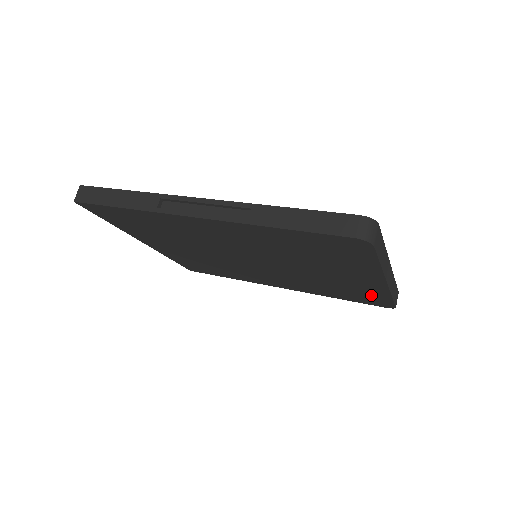
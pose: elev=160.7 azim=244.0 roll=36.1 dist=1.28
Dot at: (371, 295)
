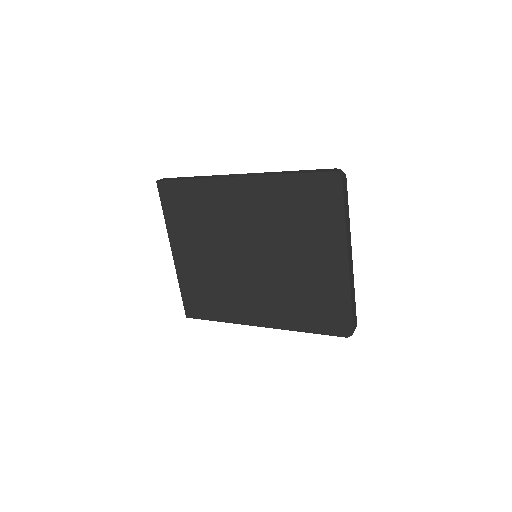
Dot at: (335, 303)
